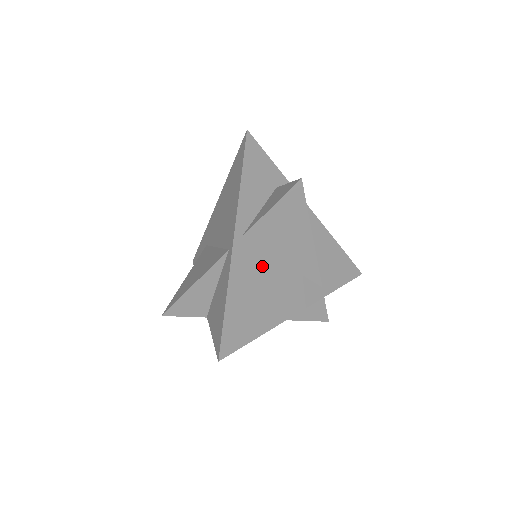
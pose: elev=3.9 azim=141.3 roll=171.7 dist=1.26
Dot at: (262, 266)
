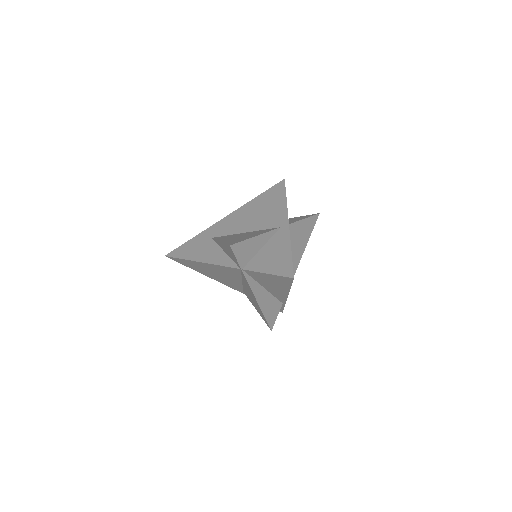
Dot at: occluded
